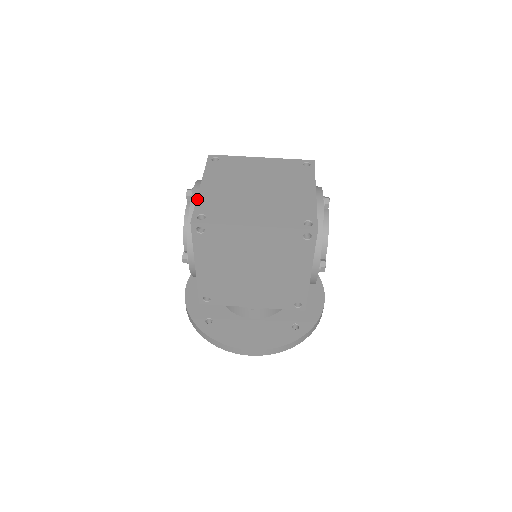
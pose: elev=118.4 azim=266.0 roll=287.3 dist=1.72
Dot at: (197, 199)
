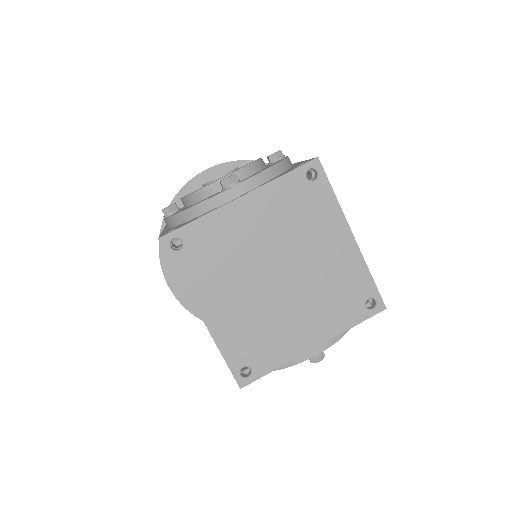
Dot at: (207, 214)
